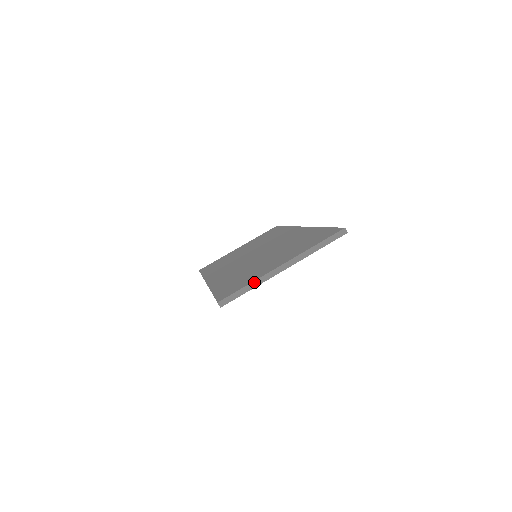
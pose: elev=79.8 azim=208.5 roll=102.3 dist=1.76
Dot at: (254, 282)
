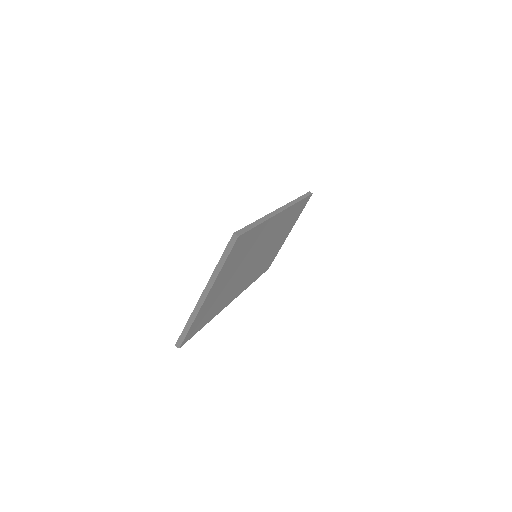
Dot at: (190, 318)
